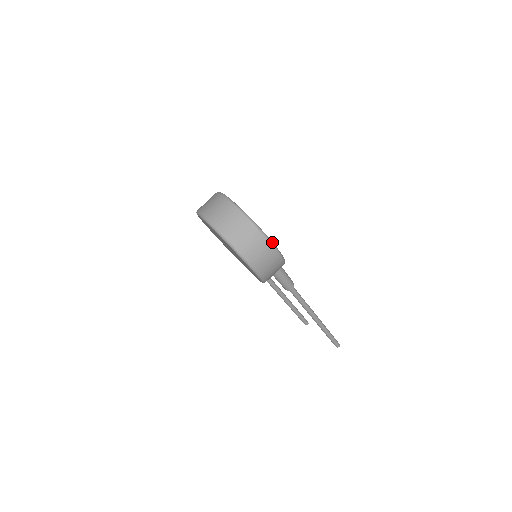
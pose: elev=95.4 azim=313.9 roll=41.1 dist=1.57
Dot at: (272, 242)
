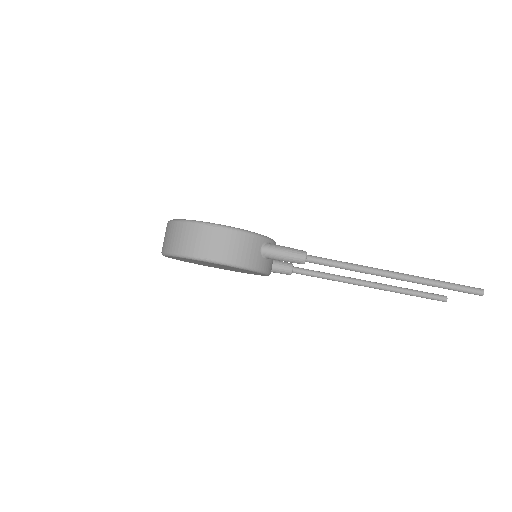
Dot at: (209, 223)
